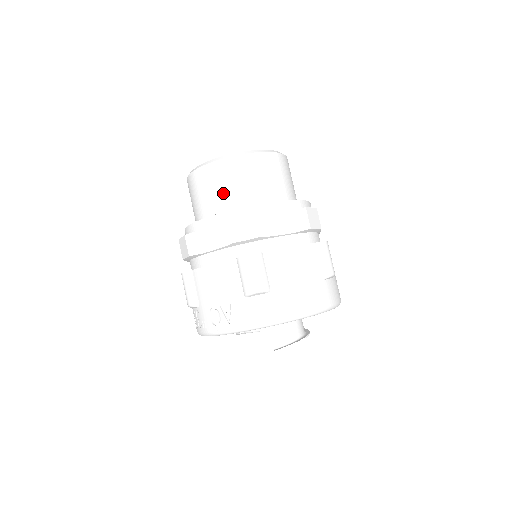
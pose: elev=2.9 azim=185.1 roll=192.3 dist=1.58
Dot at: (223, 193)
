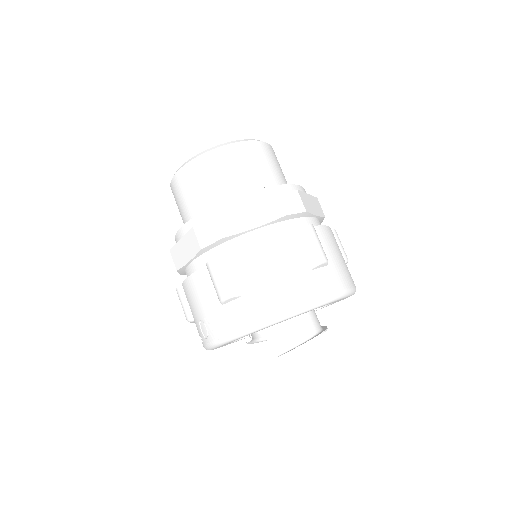
Dot at: (193, 199)
